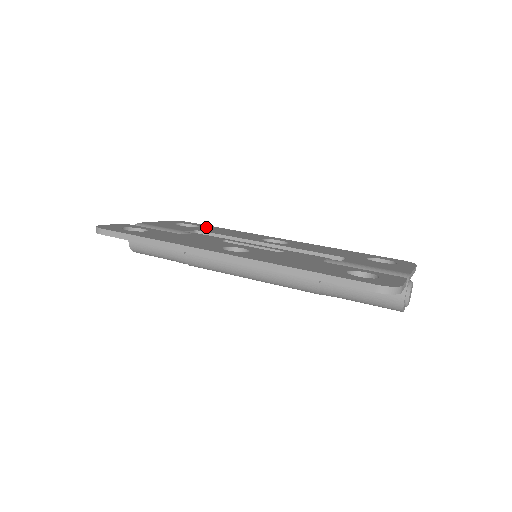
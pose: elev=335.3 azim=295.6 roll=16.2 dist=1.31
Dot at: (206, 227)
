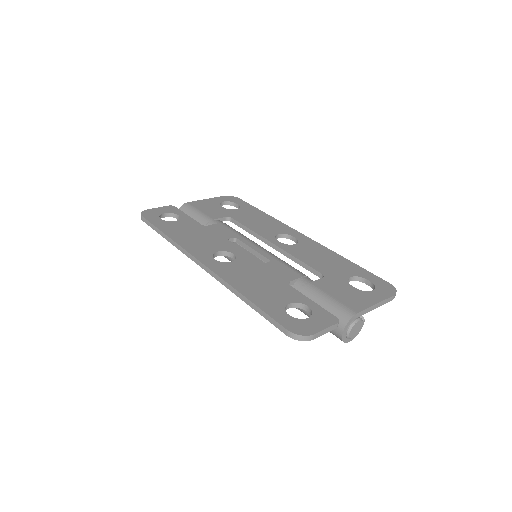
Dot at: (245, 209)
